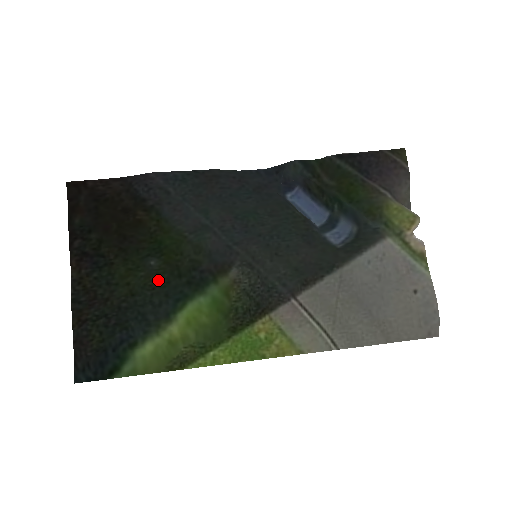
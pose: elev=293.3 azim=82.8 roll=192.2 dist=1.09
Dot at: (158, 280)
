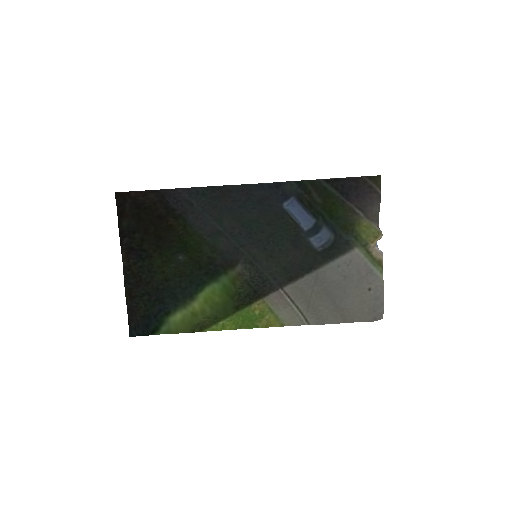
Dot at: (185, 271)
